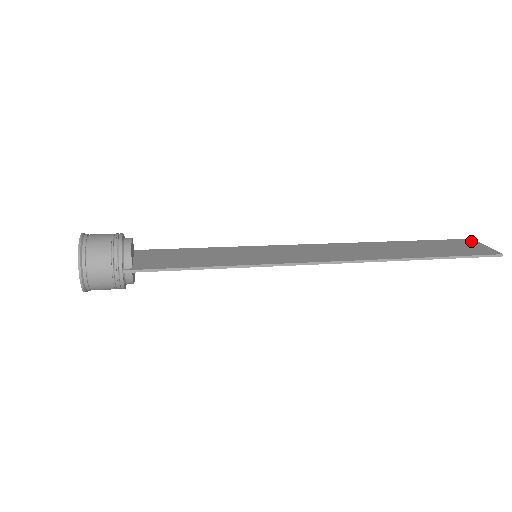
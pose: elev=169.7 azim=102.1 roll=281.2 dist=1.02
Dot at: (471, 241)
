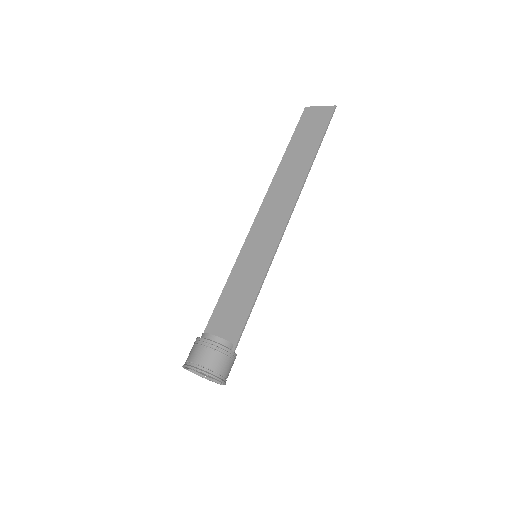
Dot at: (309, 110)
